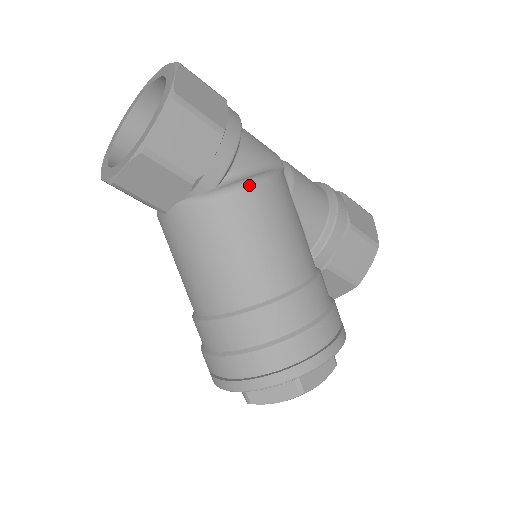
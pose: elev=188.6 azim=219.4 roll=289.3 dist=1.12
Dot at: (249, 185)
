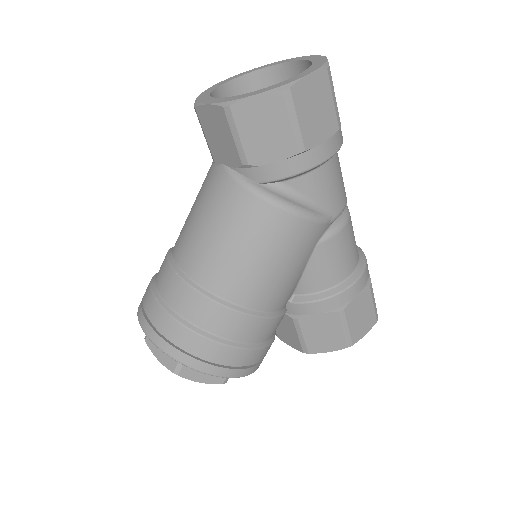
Dot at: (282, 207)
